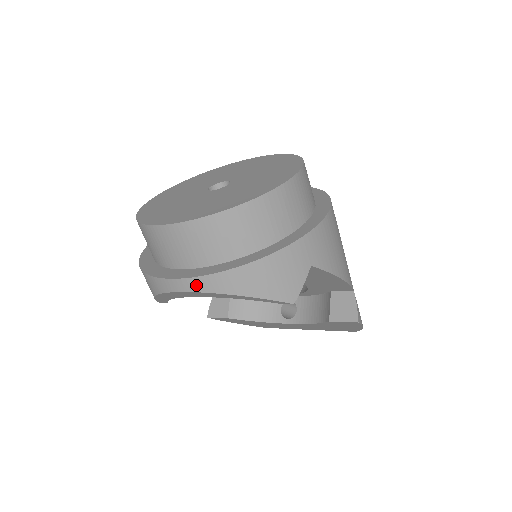
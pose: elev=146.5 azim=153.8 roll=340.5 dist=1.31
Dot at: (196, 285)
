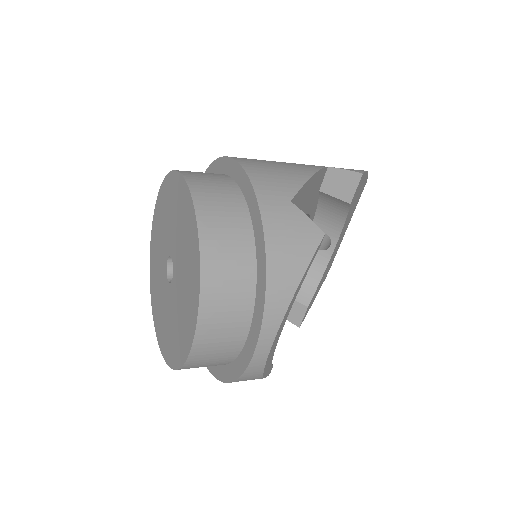
Dot at: (269, 332)
